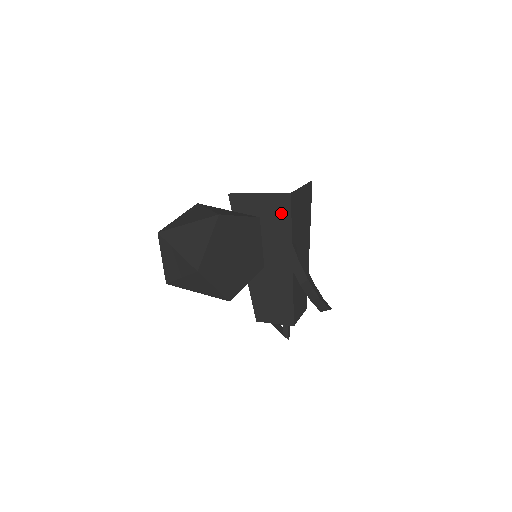
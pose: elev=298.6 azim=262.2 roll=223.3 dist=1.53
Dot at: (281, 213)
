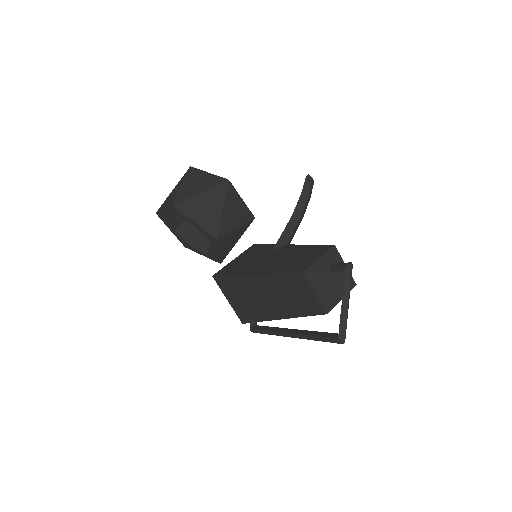
Dot at: (256, 249)
